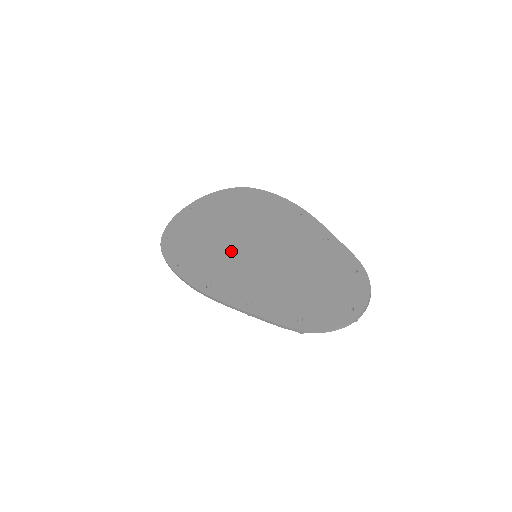
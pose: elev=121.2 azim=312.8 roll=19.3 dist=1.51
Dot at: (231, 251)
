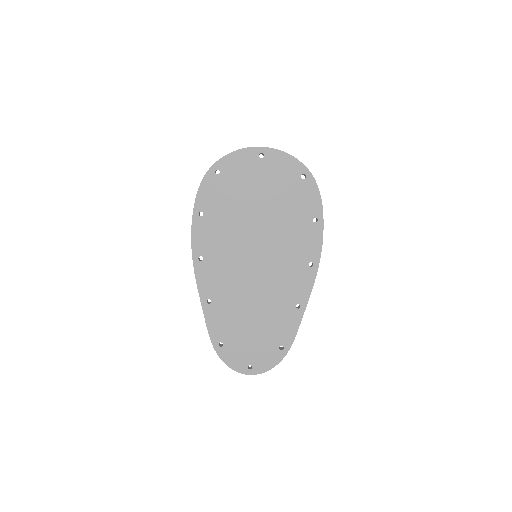
Dot at: (241, 244)
